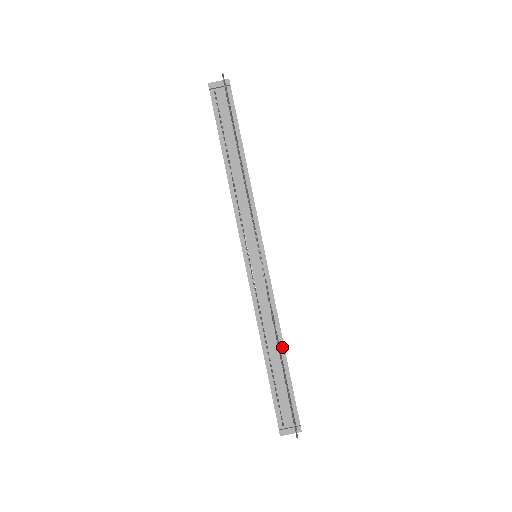
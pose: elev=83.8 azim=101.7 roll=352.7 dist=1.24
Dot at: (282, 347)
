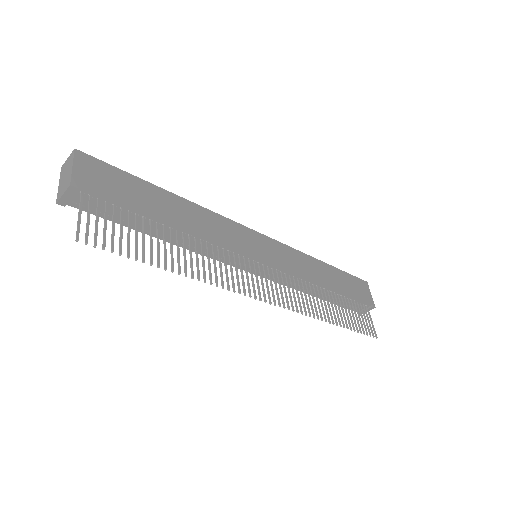
Dot at: (328, 288)
